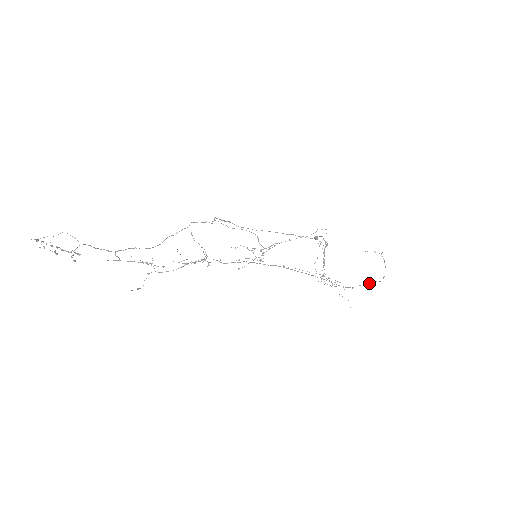
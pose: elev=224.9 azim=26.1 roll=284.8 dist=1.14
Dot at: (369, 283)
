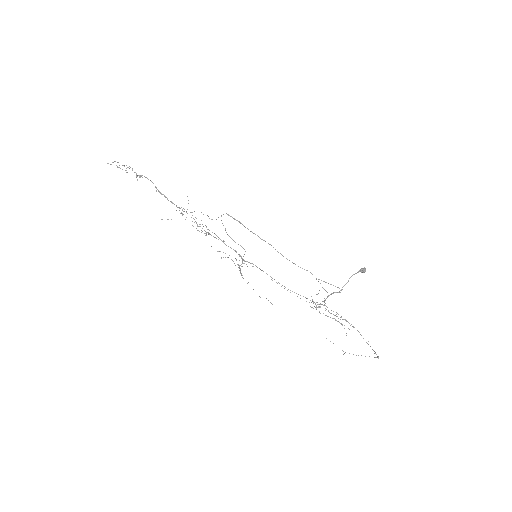
Dot at: occluded
